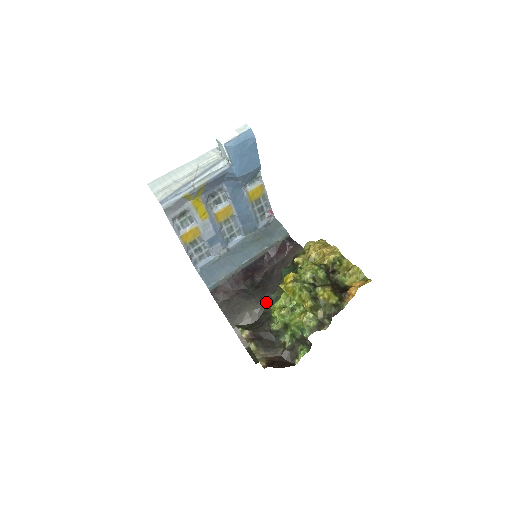
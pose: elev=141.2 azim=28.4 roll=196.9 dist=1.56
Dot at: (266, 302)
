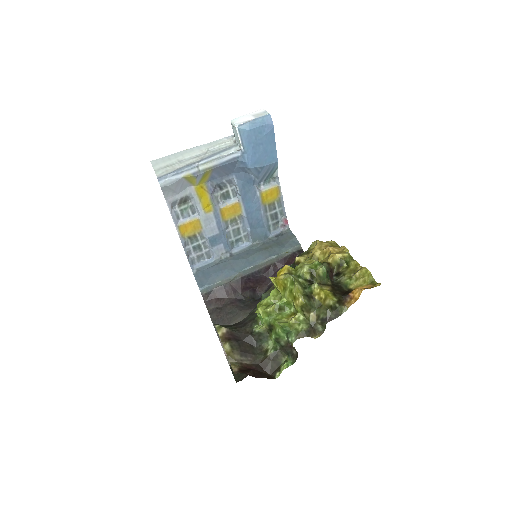
Dot at: occluded
